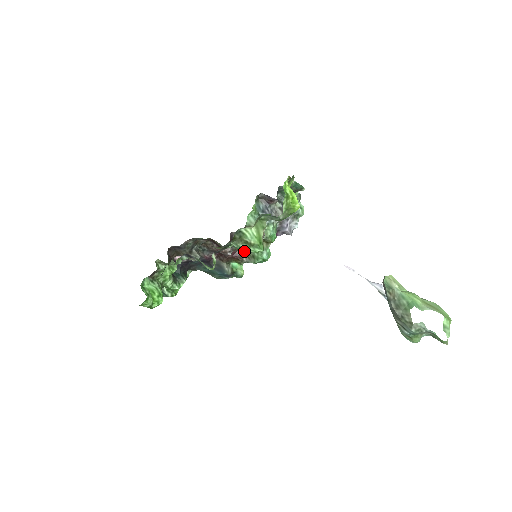
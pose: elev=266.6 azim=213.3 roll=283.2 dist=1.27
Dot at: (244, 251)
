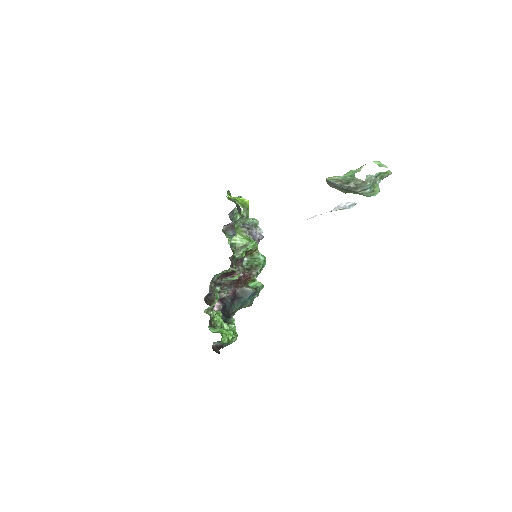
Dot at: (248, 270)
